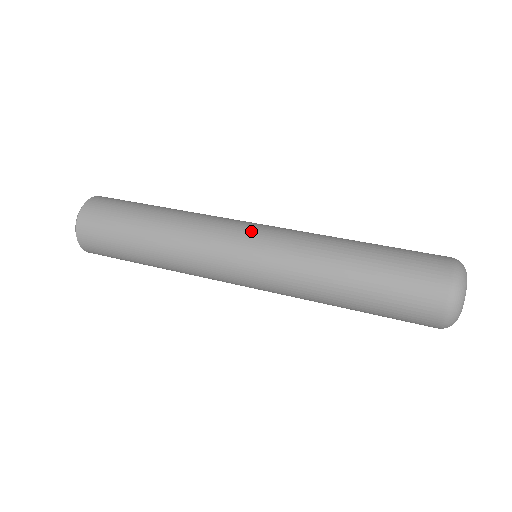
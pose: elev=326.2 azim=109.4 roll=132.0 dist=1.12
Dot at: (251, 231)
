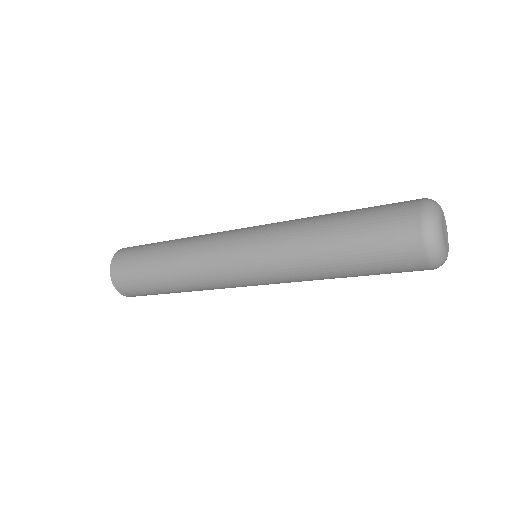
Dot at: occluded
